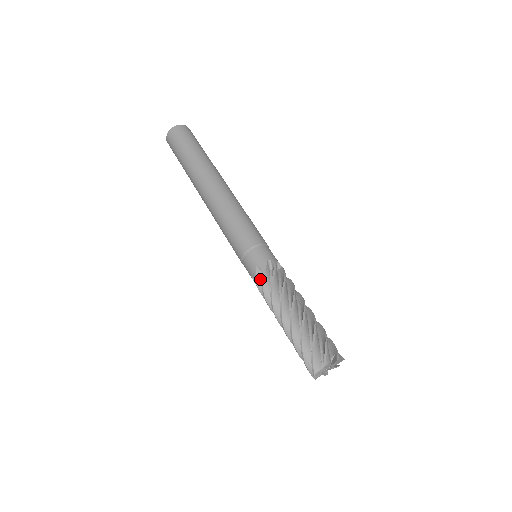
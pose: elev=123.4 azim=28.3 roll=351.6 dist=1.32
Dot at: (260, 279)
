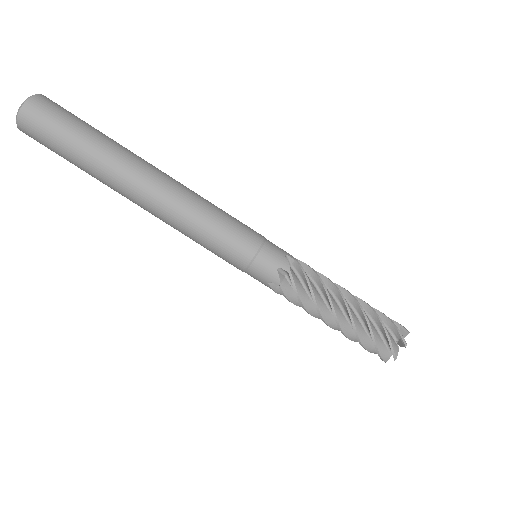
Dot at: (285, 282)
